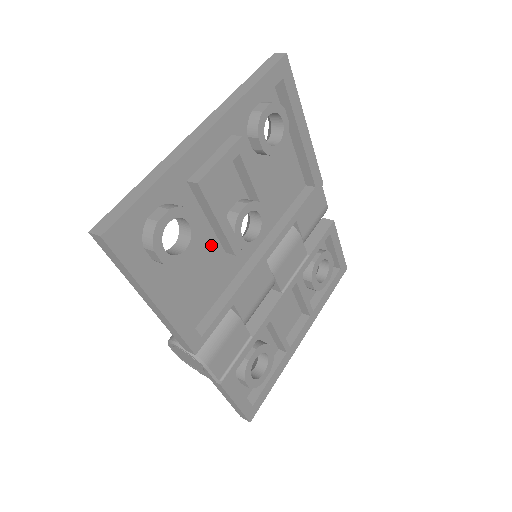
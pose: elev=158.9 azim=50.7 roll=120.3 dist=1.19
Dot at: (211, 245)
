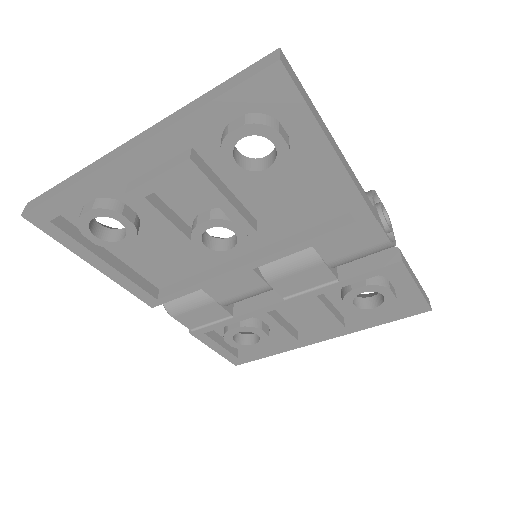
Dot at: occluded
